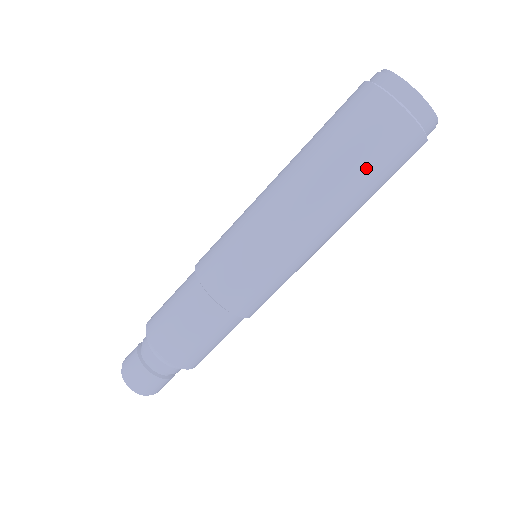
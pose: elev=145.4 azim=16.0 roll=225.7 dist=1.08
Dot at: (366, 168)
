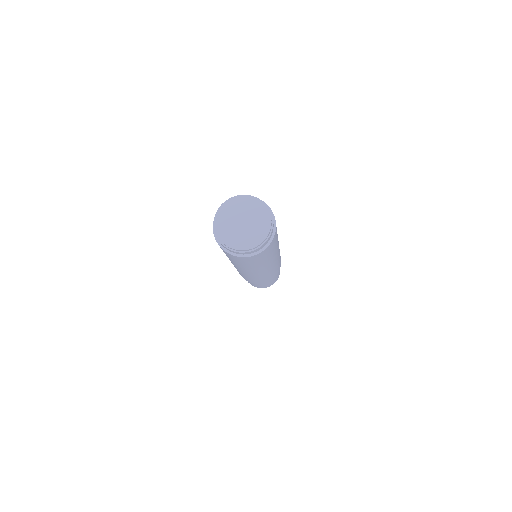
Dot at: (271, 254)
